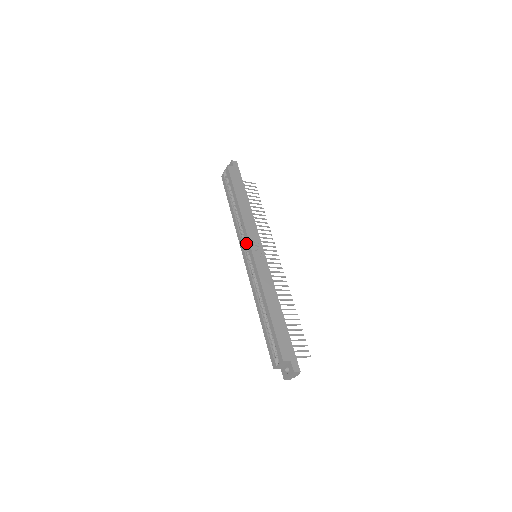
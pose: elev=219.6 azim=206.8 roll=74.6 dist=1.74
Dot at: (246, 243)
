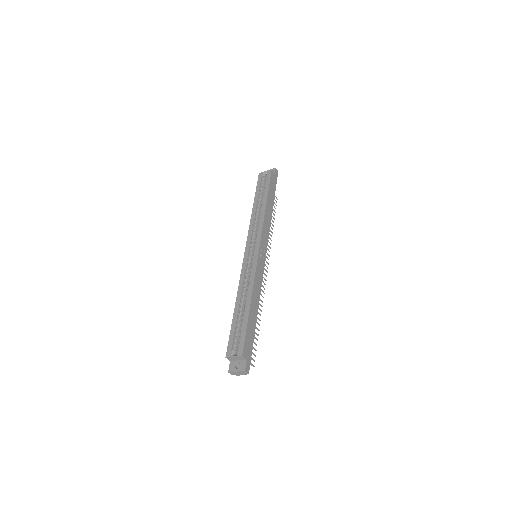
Dot at: (254, 240)
